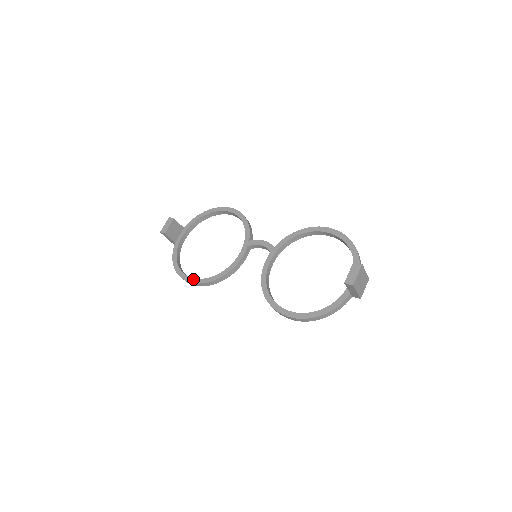
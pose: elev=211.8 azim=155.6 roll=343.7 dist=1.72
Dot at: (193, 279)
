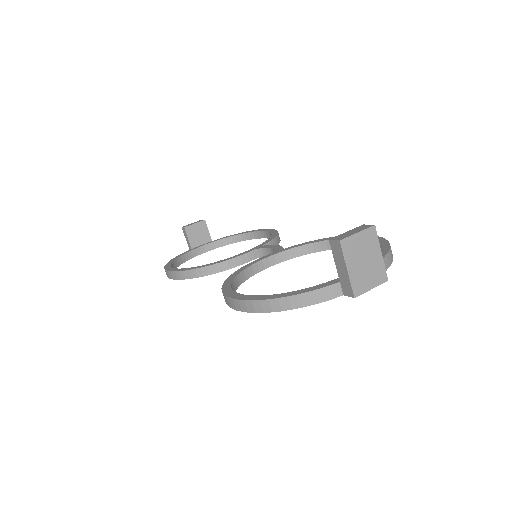
Dot at: (173, 268)
